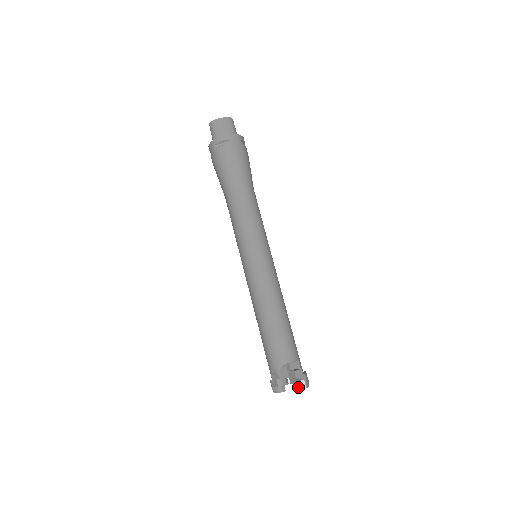
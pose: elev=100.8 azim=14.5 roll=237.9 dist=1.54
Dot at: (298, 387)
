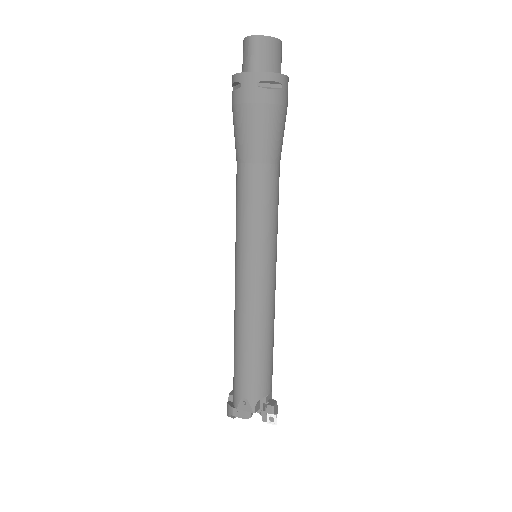
Dot at: (266, 419)
